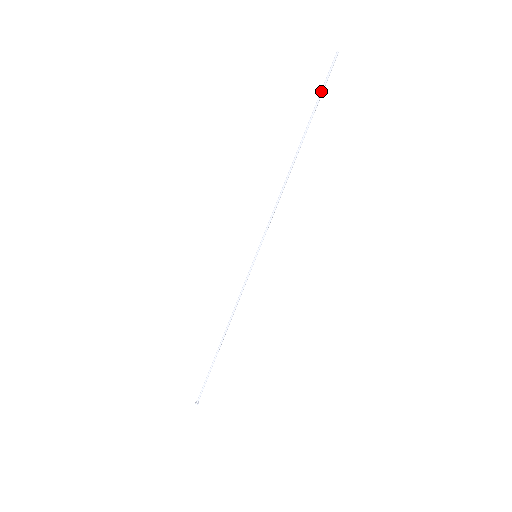
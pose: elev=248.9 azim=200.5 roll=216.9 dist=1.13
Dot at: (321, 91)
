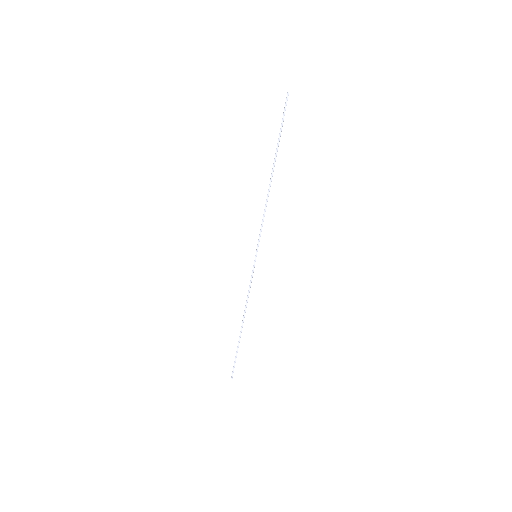
Dot at: (281, 123)
